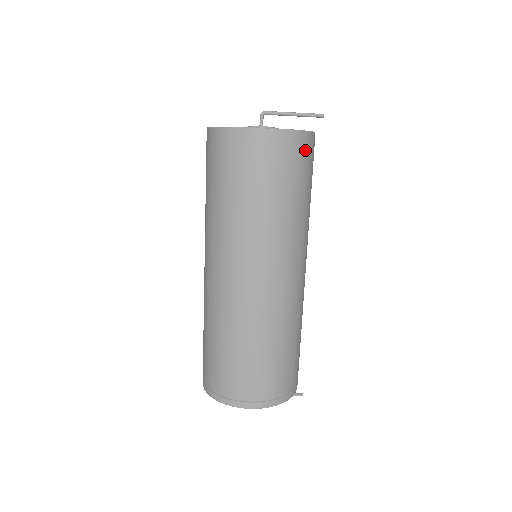
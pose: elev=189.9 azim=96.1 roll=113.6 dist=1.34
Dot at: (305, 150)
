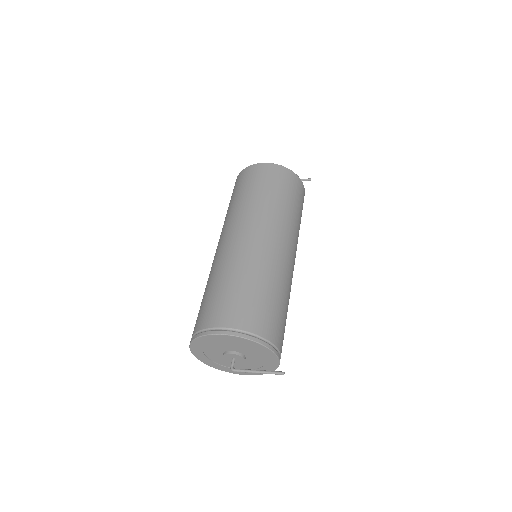
Dot at: (288, 177)
